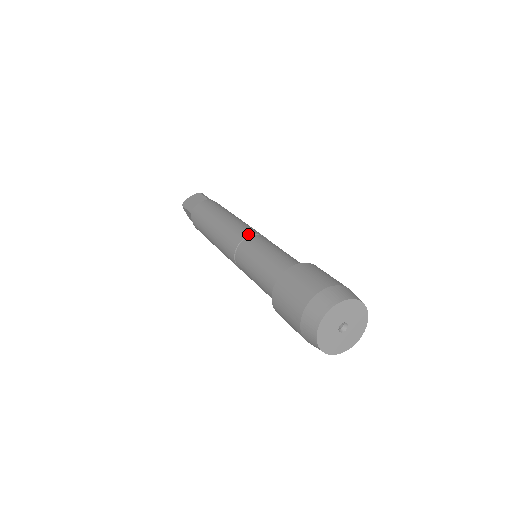
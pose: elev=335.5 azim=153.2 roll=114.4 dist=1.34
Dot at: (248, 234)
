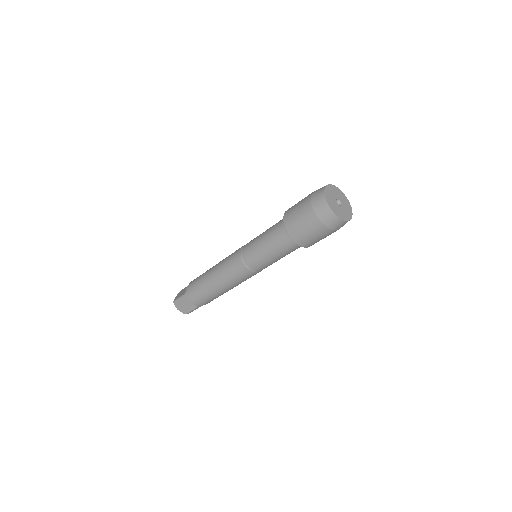
Dot at: (242, 246)
